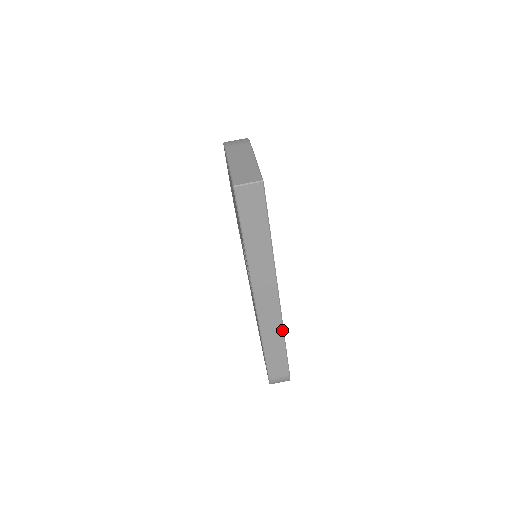
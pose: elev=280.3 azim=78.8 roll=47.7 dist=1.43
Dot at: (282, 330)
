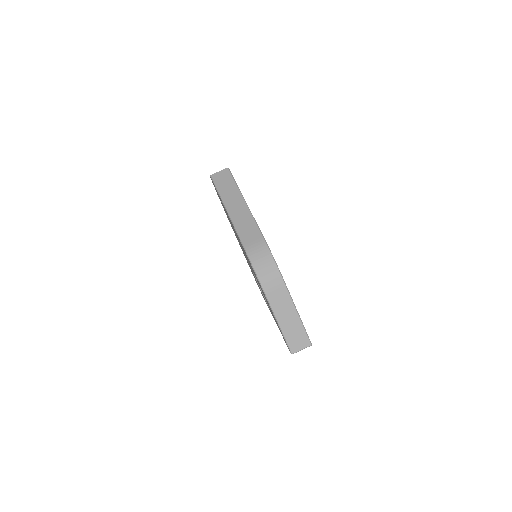
Dot at: occluded
